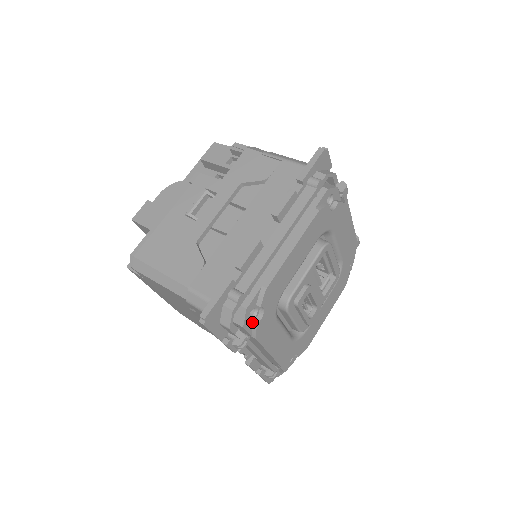
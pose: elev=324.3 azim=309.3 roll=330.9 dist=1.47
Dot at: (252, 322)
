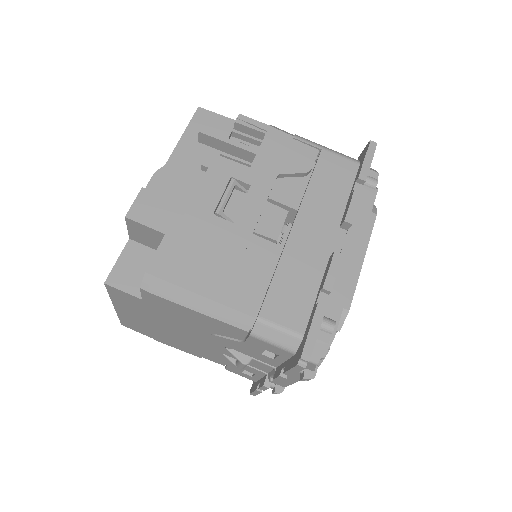
Dot at: occluded
